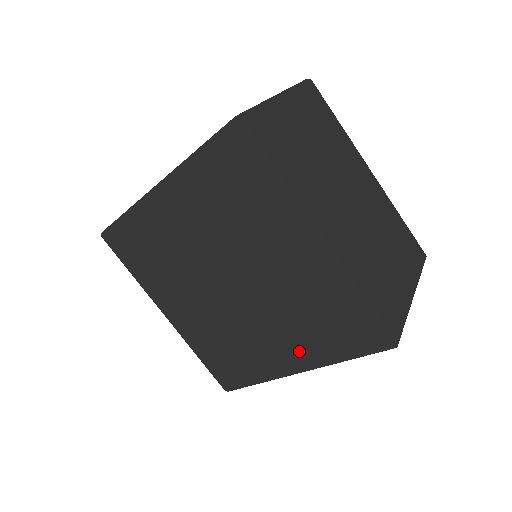
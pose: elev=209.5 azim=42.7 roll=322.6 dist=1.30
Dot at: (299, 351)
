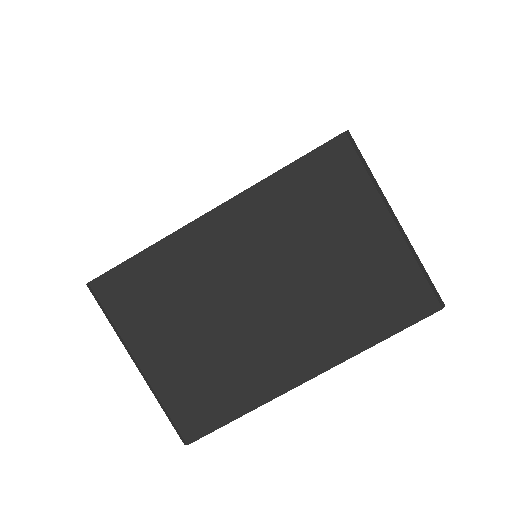
Dot at: occluded
